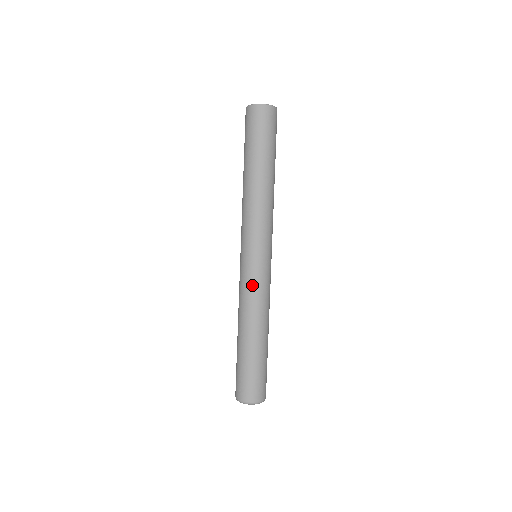
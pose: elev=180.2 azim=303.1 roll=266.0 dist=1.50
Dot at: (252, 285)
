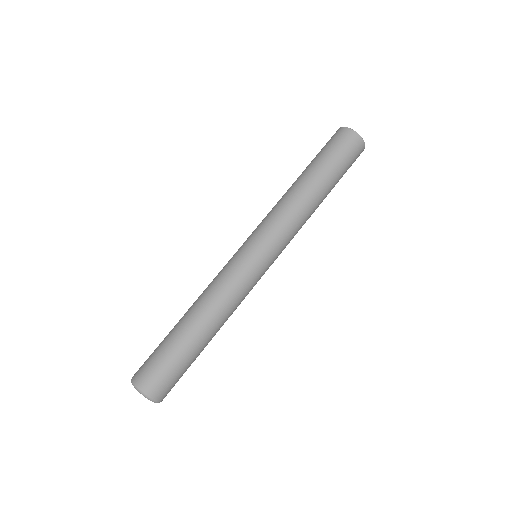
Dot at: (235, 276)
